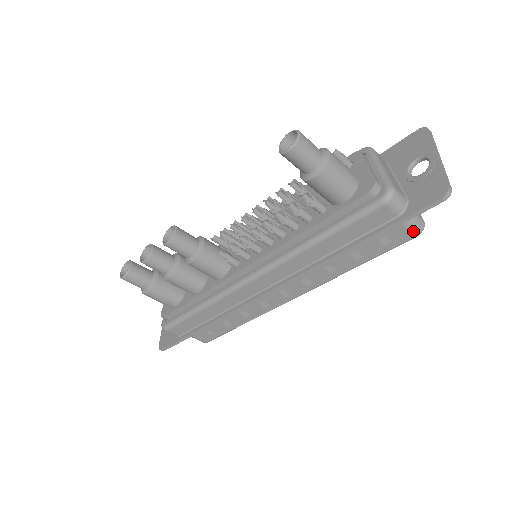
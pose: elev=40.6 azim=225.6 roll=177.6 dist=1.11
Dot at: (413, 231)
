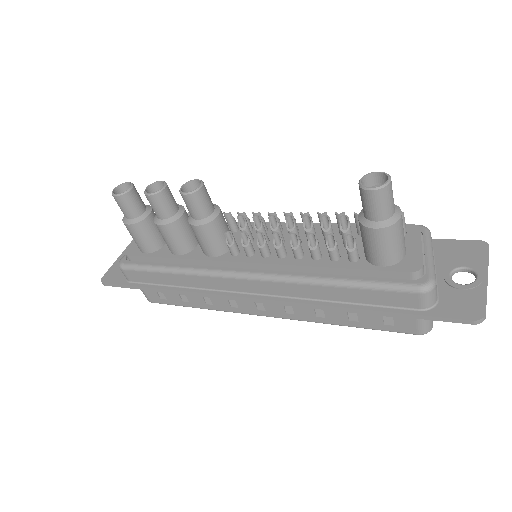
Dot at: (420, 328)
